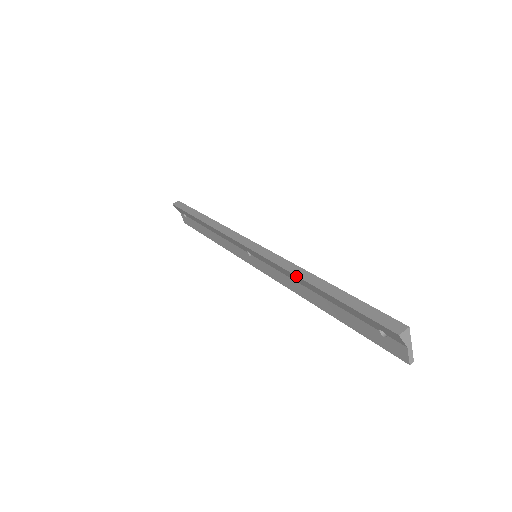
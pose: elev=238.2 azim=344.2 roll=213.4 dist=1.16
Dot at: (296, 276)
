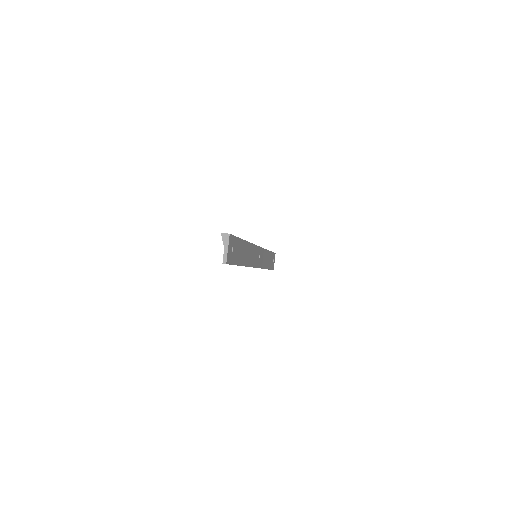
Dot at: occluded
